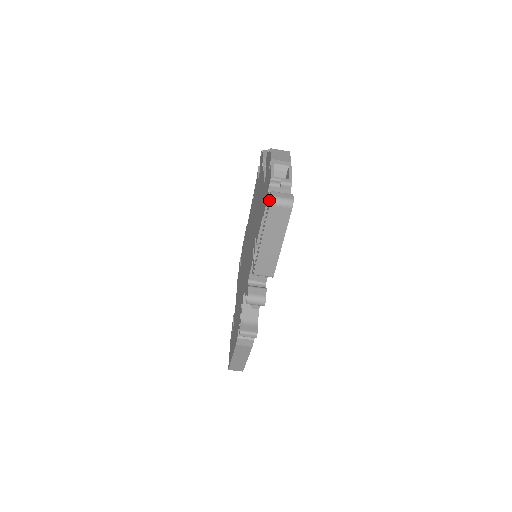
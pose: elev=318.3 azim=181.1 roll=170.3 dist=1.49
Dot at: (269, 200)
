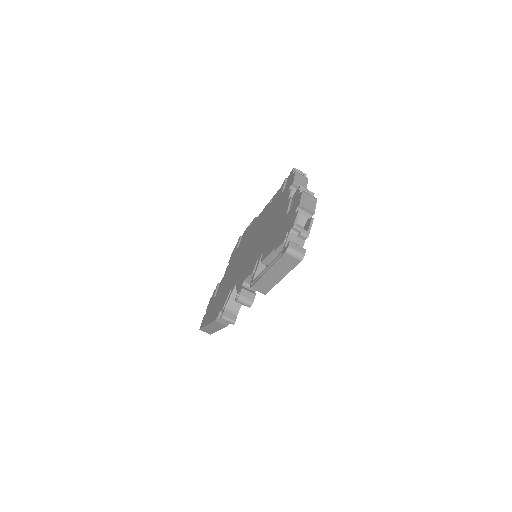
Dot at: (286, 247)
